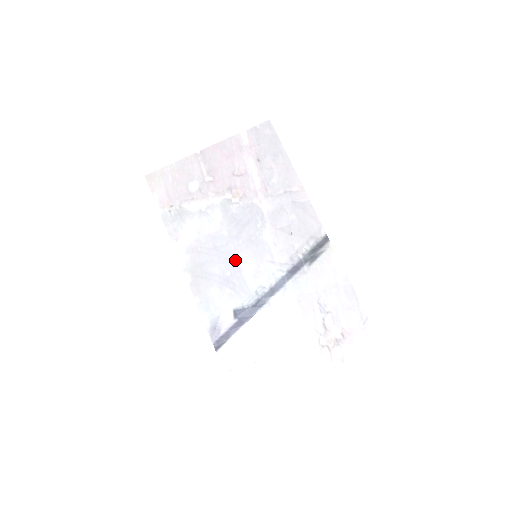
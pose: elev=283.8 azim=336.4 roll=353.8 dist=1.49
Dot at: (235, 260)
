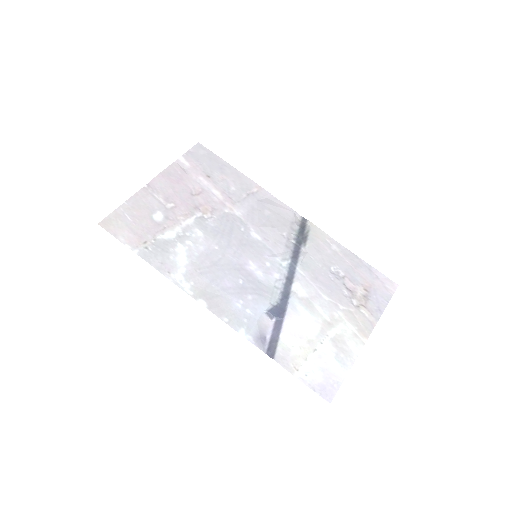
Dot at: (240, 267)
